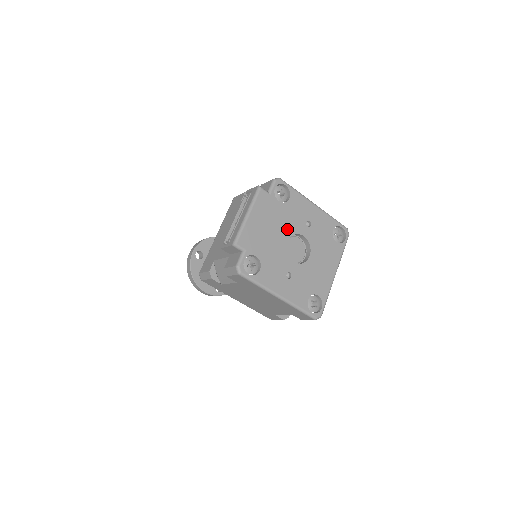
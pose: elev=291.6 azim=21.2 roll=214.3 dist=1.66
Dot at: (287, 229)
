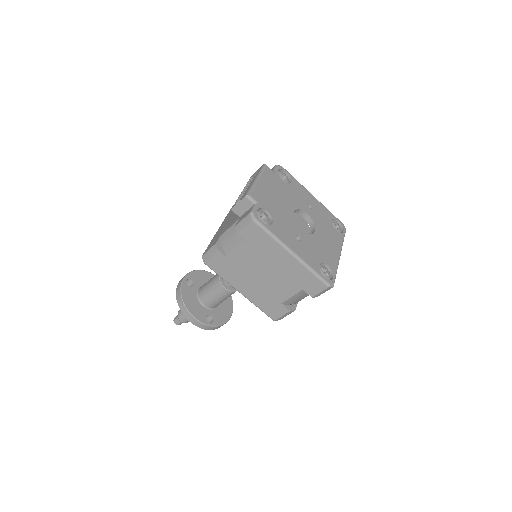
Dot at: (292, 203)
